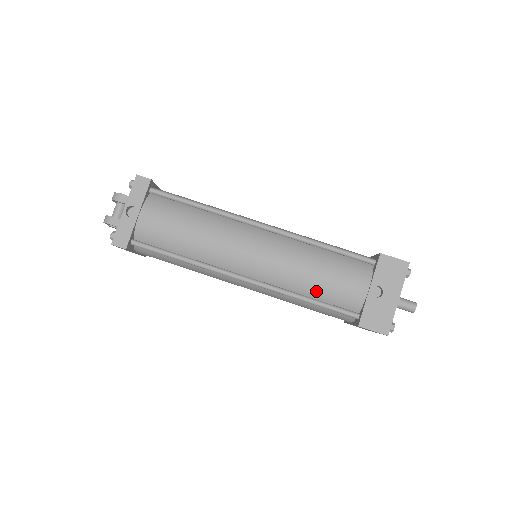
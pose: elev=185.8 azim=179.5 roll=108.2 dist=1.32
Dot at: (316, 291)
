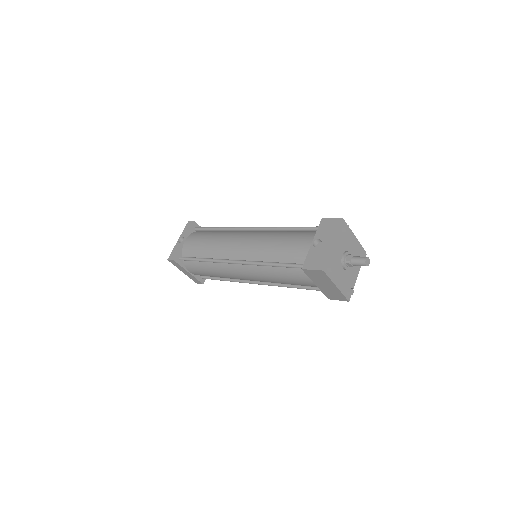
Dot at: (278, 256)
